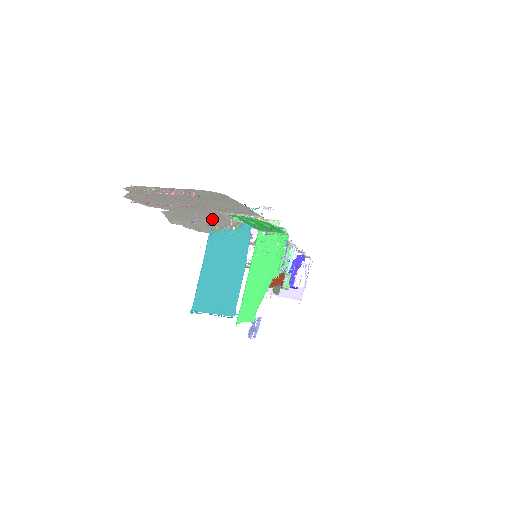
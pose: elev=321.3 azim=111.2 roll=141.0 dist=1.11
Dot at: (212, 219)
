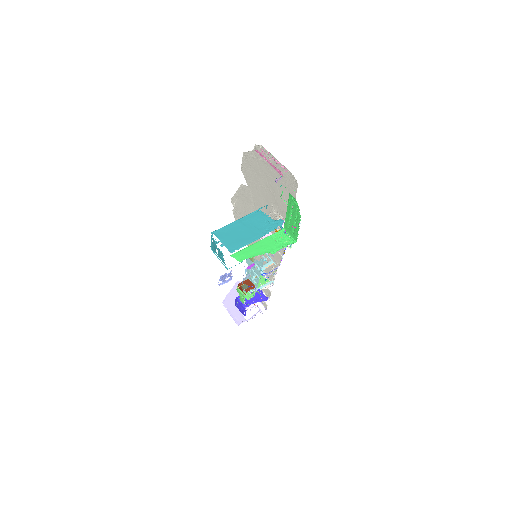
Dot at: (266, 205)
